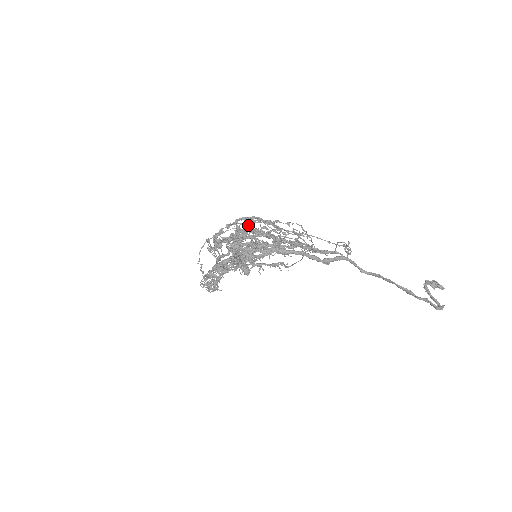
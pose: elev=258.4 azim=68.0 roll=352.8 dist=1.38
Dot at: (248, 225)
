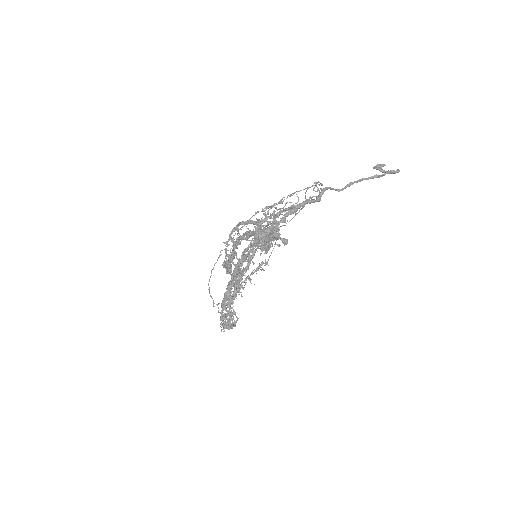
Dot at: occluded
